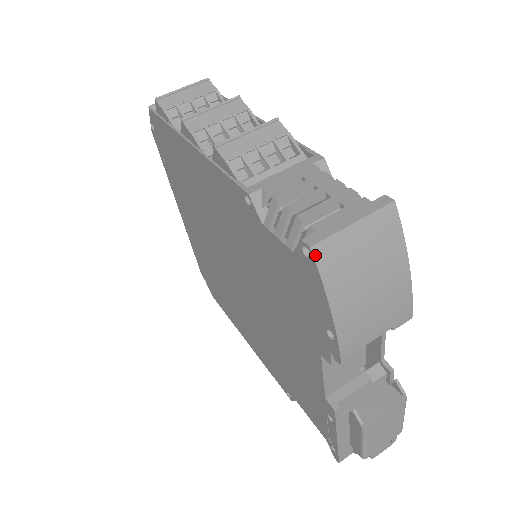
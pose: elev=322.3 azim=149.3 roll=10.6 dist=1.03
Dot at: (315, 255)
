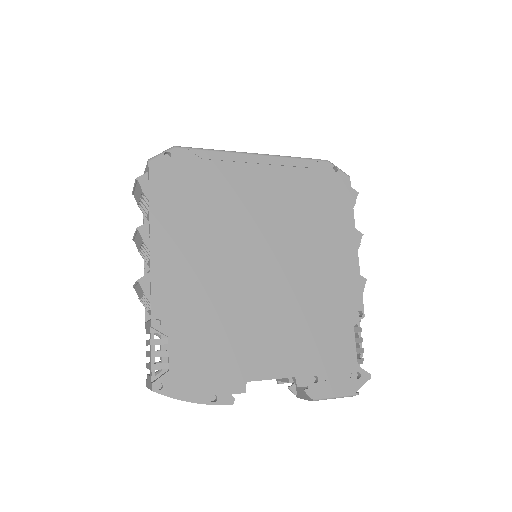
Dot at: occluded
